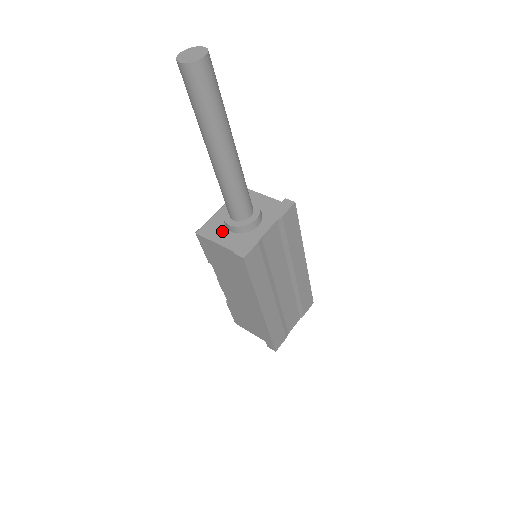
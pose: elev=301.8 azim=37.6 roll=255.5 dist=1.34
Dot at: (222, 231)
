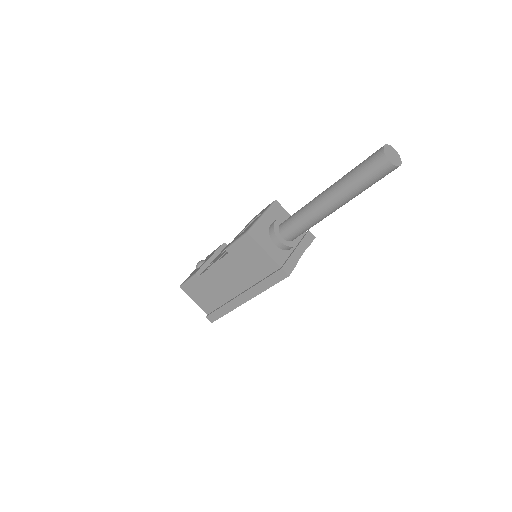
Dot at: (268, 241)
